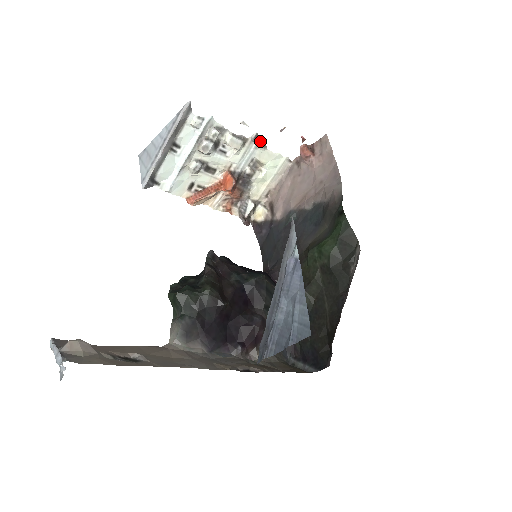
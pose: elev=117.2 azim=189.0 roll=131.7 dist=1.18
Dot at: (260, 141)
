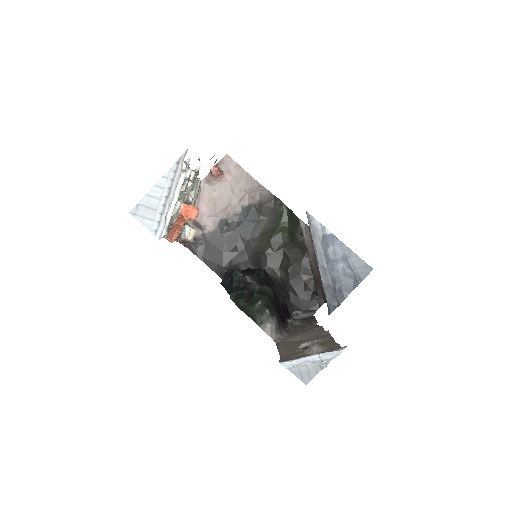
Dot at: (198, 171)
